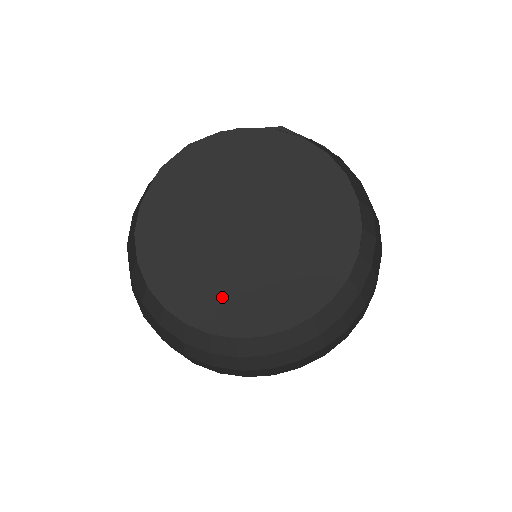
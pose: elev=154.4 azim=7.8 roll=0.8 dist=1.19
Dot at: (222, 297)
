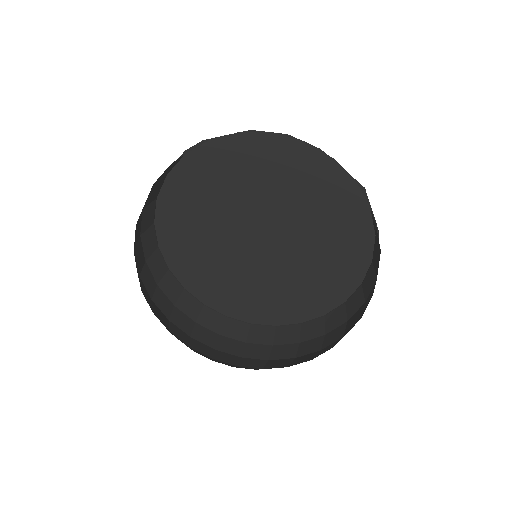
Dot at: (203, 254)
